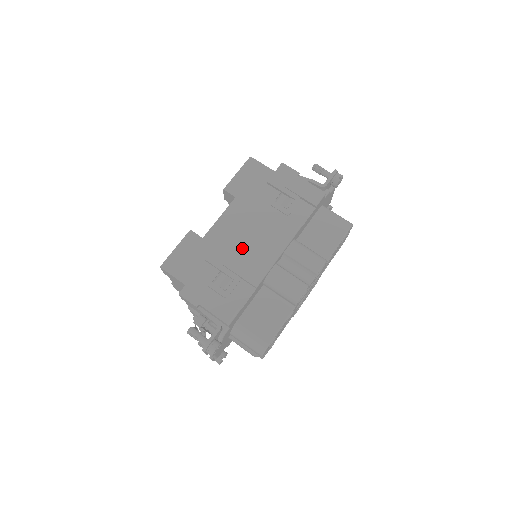
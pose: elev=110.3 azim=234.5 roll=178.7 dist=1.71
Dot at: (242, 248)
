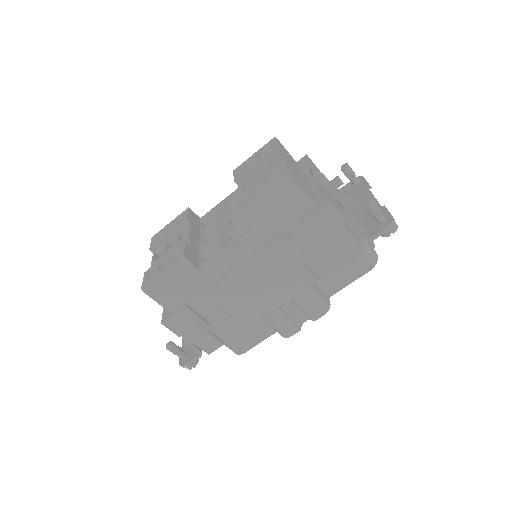
Dot at: (243, 293)
